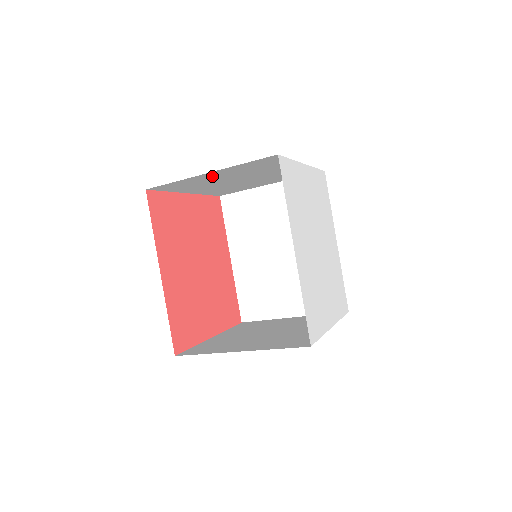
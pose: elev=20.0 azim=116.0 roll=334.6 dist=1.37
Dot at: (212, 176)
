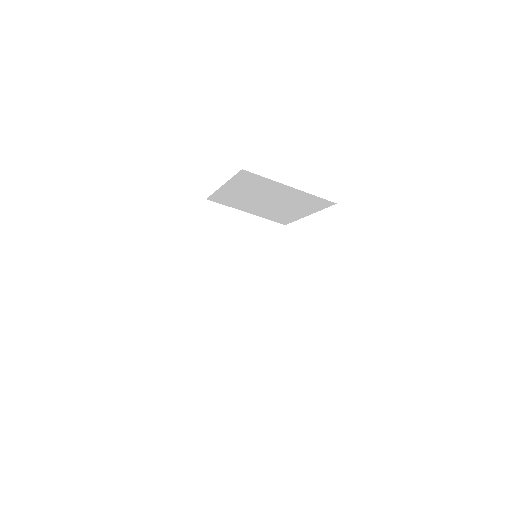
Dot at: (281, 189)
